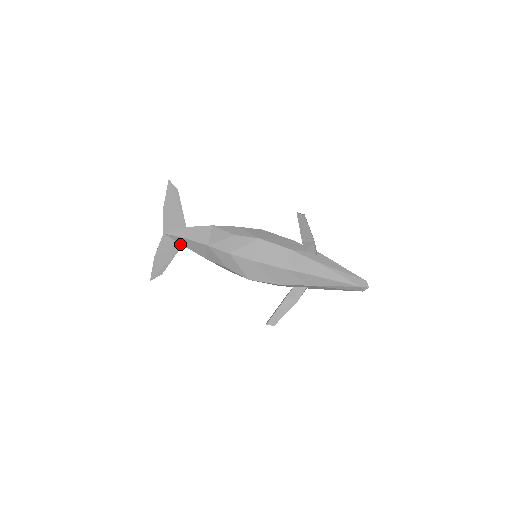
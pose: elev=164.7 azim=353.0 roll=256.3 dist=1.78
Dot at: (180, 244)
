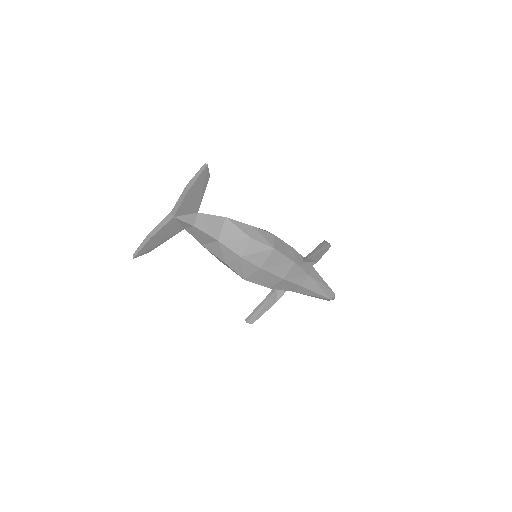
Dot at: (183, 227)
